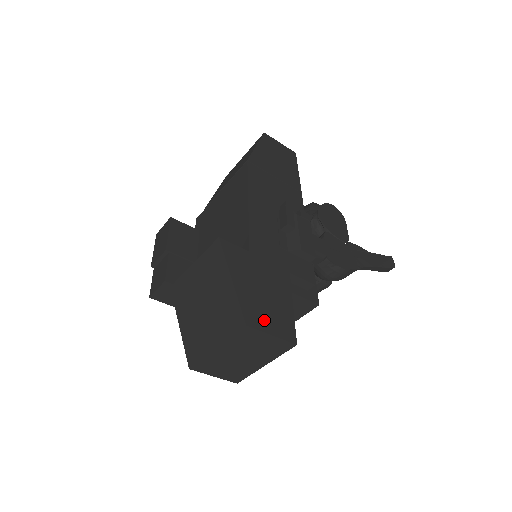
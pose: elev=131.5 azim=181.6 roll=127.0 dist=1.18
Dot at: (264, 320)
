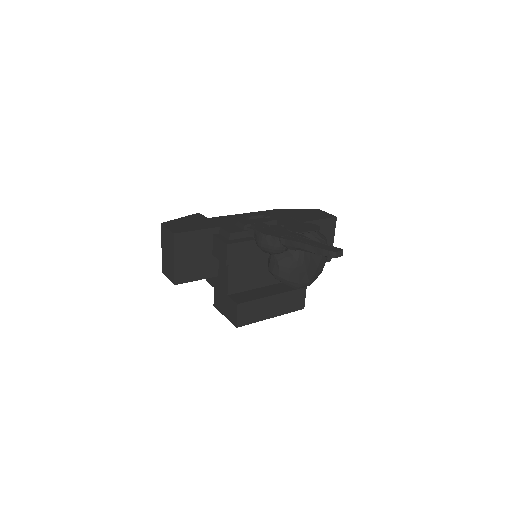
Dot at: (172, 226)
